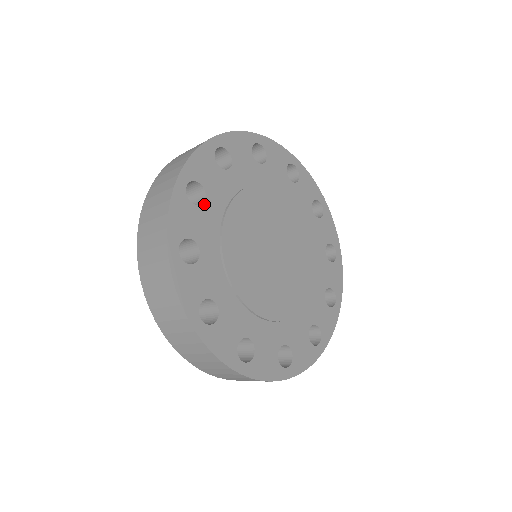
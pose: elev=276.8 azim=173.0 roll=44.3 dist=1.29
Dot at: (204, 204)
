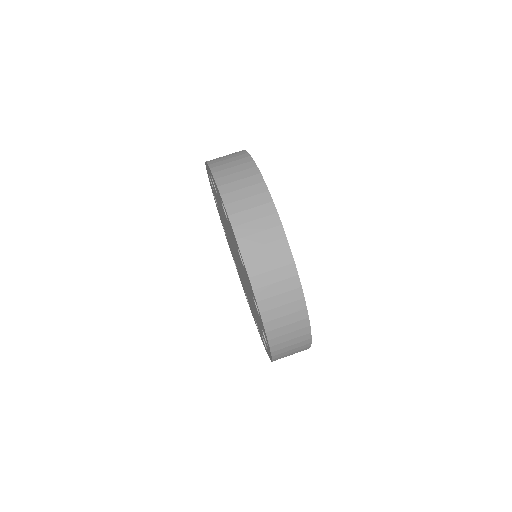
Dot at: occluded
